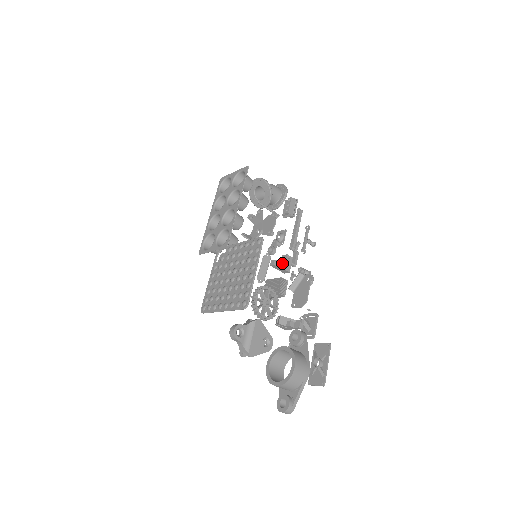
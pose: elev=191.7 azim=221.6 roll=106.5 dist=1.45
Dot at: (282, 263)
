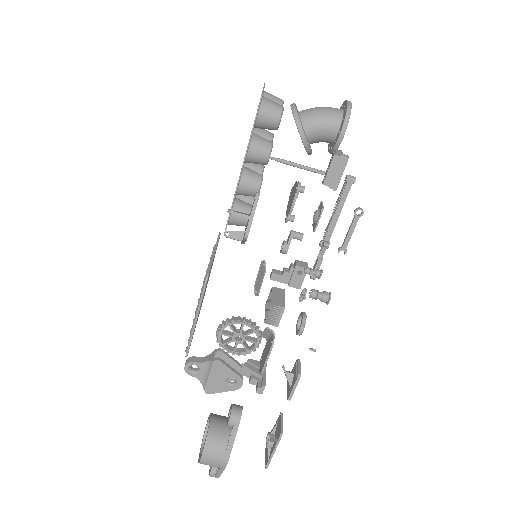
Dot at: (288, 276)
